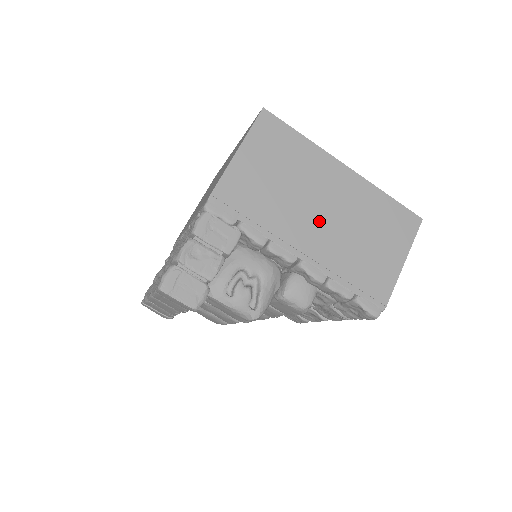
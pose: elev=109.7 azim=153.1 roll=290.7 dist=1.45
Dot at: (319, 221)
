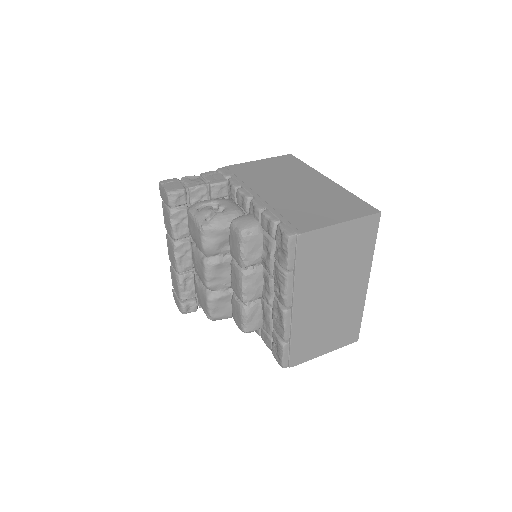
Dot at: (285, 189)
